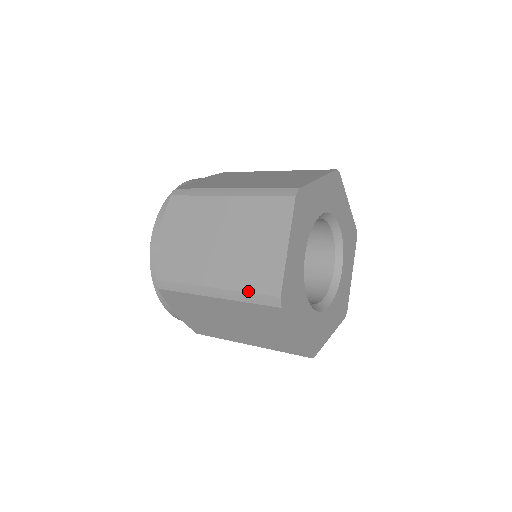
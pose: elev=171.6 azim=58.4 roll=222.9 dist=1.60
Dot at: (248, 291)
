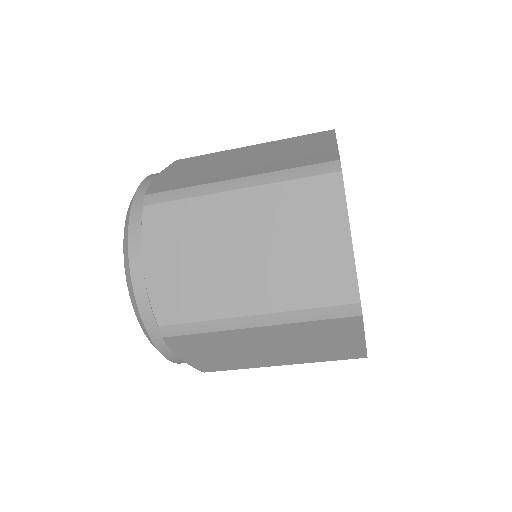
Dot at: (311, 307)
